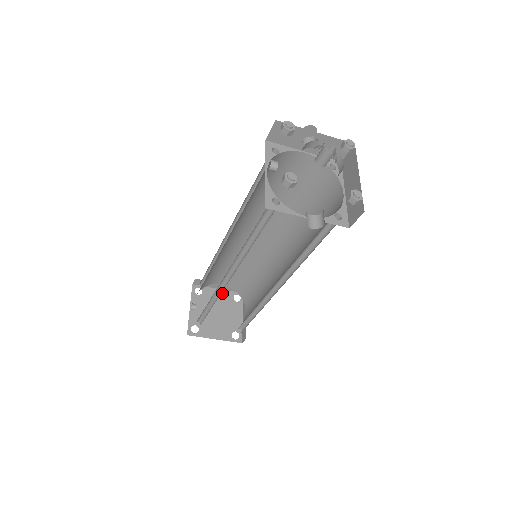
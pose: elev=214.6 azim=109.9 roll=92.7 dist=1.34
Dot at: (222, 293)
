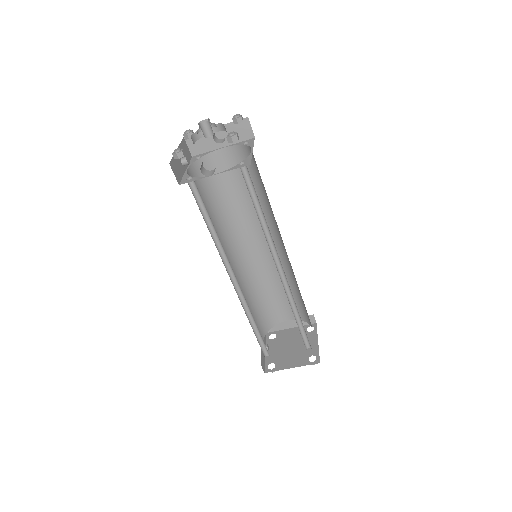
Dot at: (295, 330)
